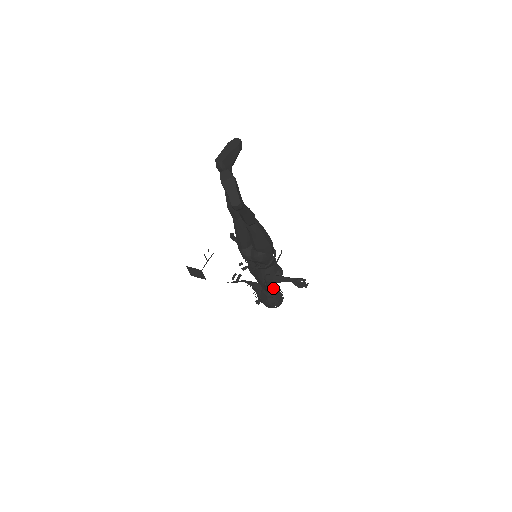
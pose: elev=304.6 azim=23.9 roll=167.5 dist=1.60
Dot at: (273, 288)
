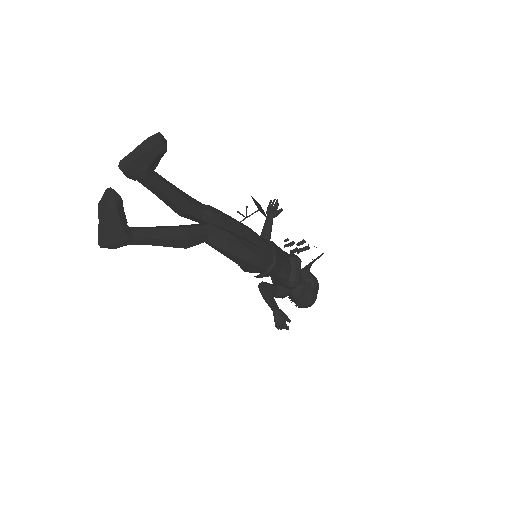
Dot at: (277, 296)
